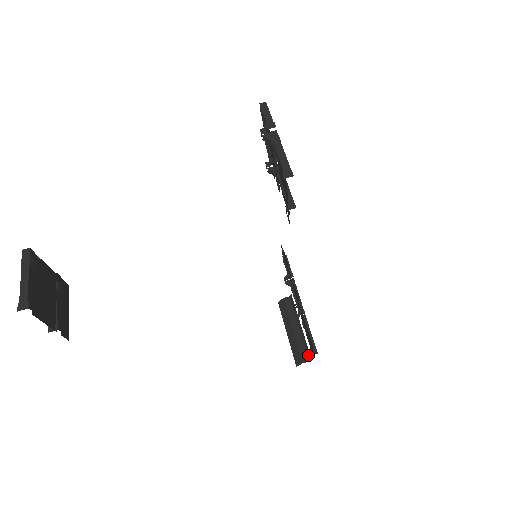
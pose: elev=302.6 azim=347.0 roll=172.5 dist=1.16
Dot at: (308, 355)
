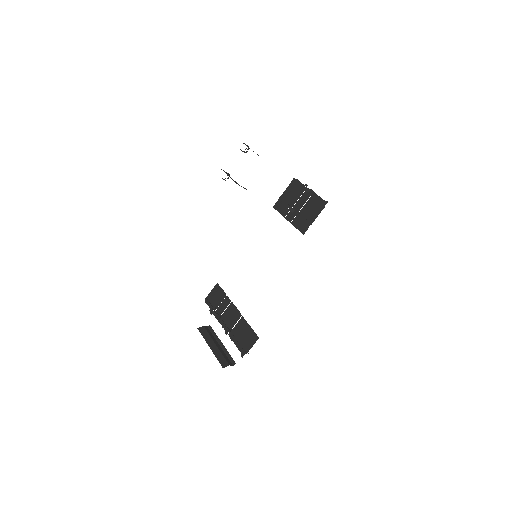
Dot at: (232, 361)
